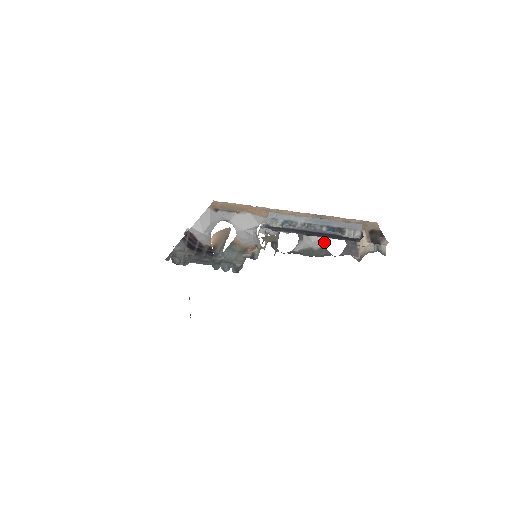
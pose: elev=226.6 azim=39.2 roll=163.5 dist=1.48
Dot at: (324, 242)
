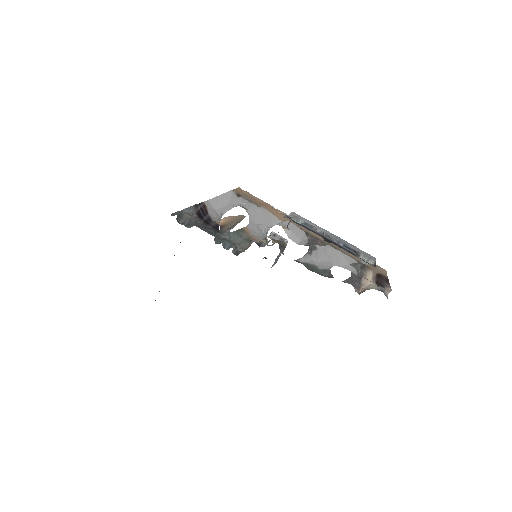
Dot at: (330, 266)
